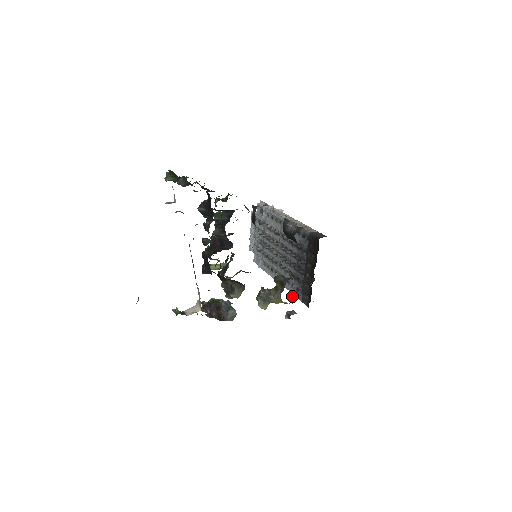
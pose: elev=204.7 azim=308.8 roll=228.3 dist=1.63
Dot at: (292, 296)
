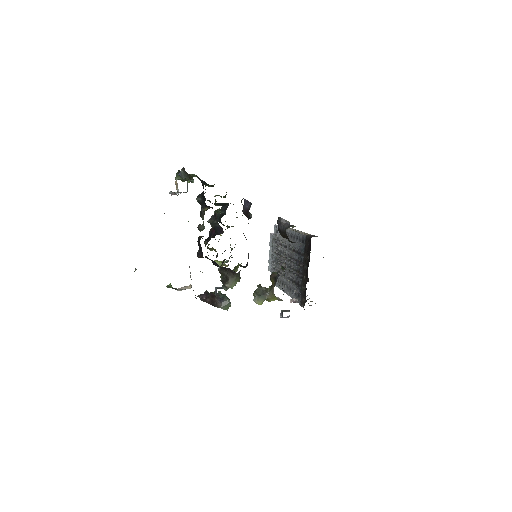
Dot at: (293, 301)
